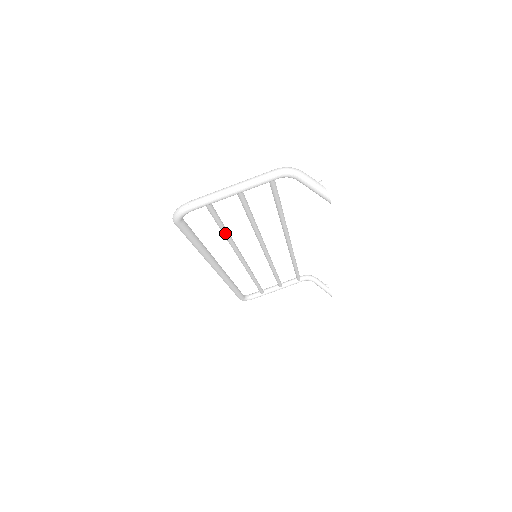
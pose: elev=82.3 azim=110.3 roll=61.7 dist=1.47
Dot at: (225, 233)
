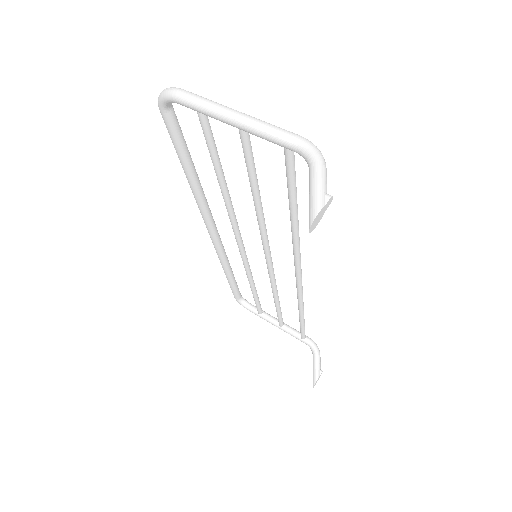
Dot at: (220, 183)
